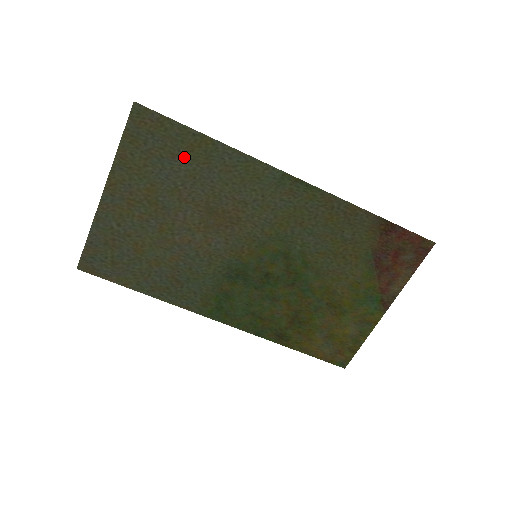
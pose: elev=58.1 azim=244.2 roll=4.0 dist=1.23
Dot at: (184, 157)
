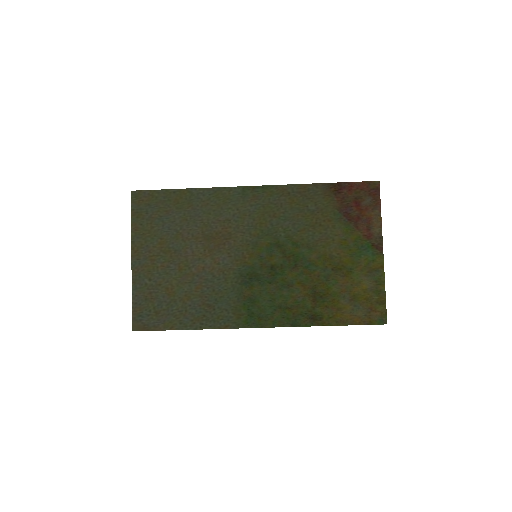
Dot at: (174, 210)
